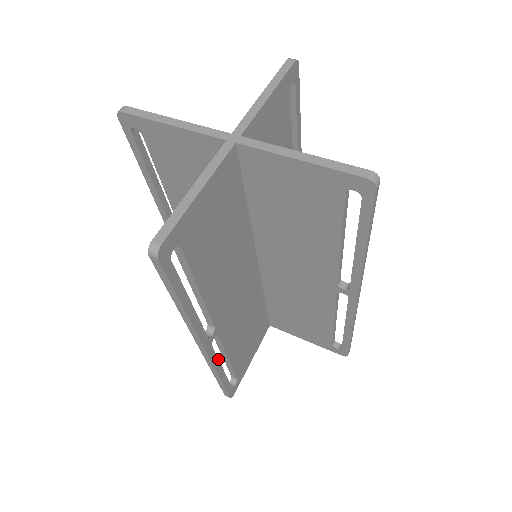
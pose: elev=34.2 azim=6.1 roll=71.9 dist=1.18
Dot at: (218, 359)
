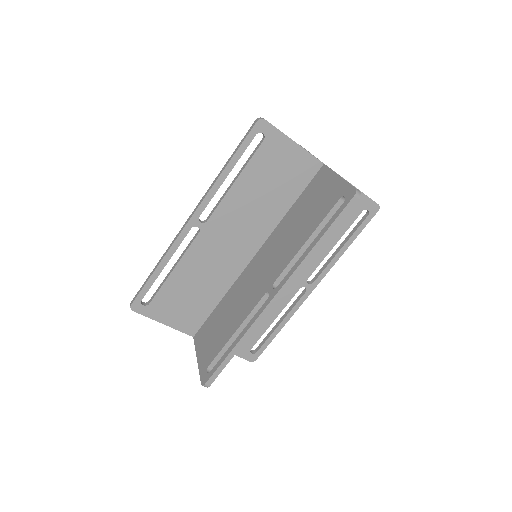
Dot at: occluded
